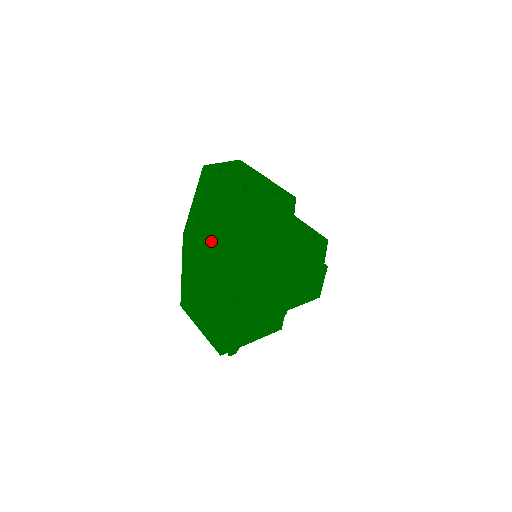
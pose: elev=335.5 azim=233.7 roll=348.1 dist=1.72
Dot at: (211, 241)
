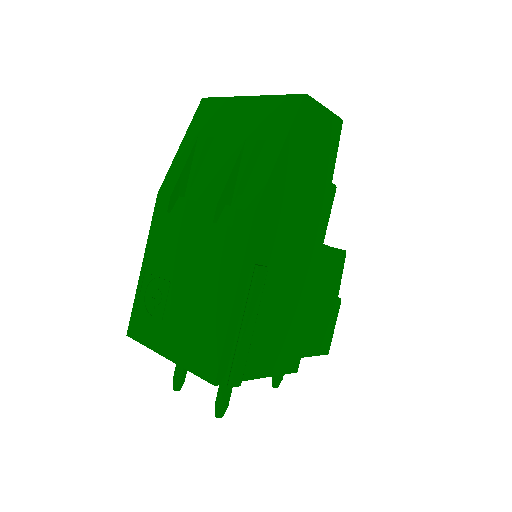
Dot at: (216, 175)
